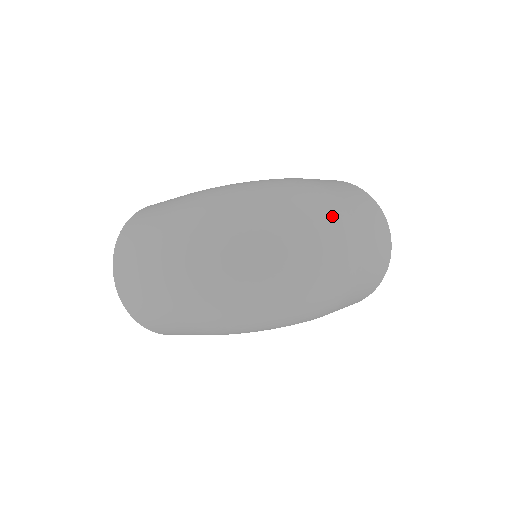
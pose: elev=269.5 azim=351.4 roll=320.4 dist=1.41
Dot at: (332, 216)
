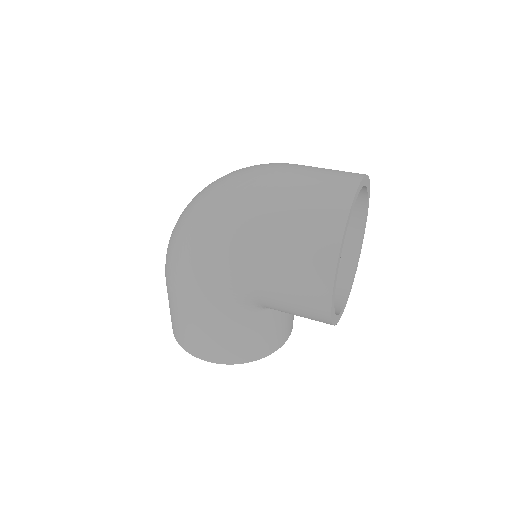
Dot at: occluded
